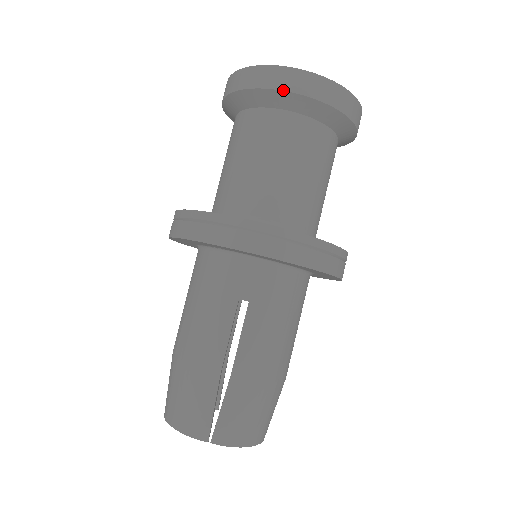
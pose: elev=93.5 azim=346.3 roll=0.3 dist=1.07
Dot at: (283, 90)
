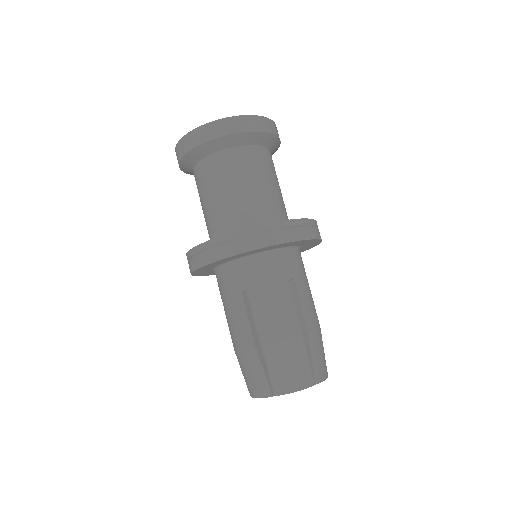
Dot at: (252, 131)
